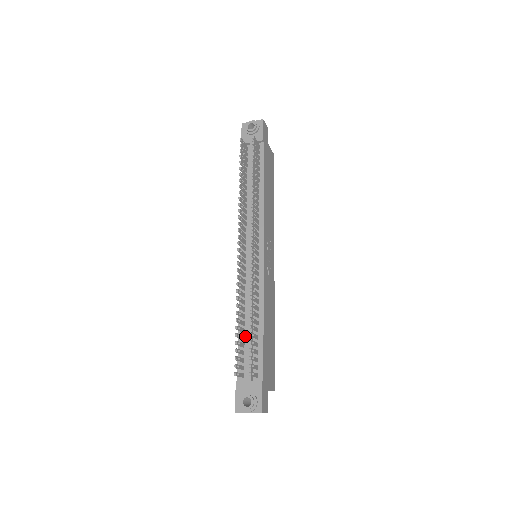
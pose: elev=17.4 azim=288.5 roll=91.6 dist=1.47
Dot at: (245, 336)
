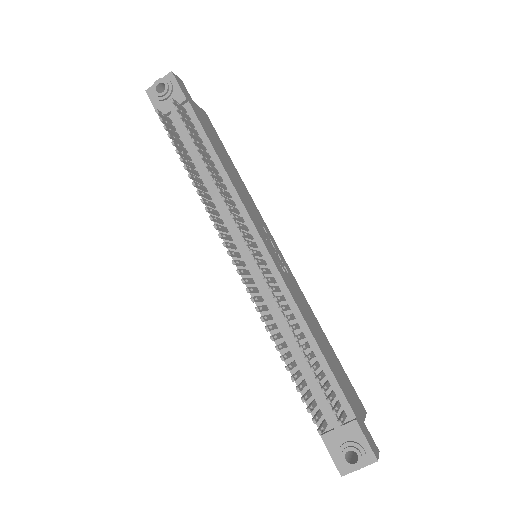
Dot at: (300, 370)
